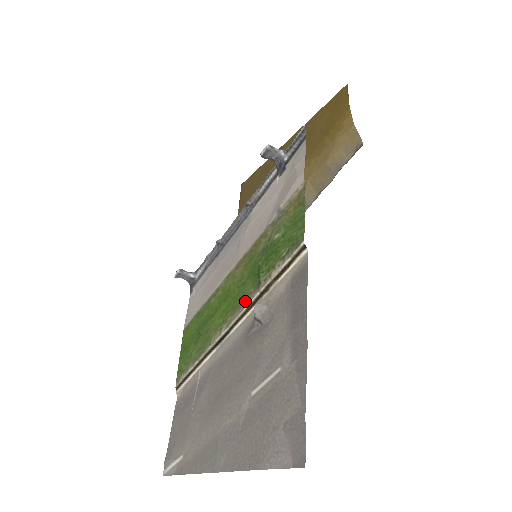
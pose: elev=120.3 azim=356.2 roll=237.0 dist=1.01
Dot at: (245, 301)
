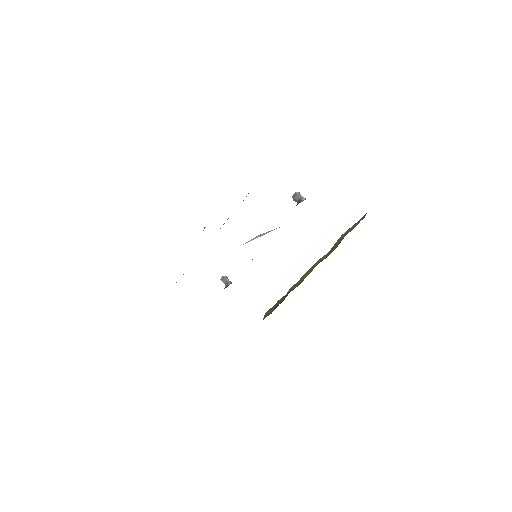
Dot at: occluded
